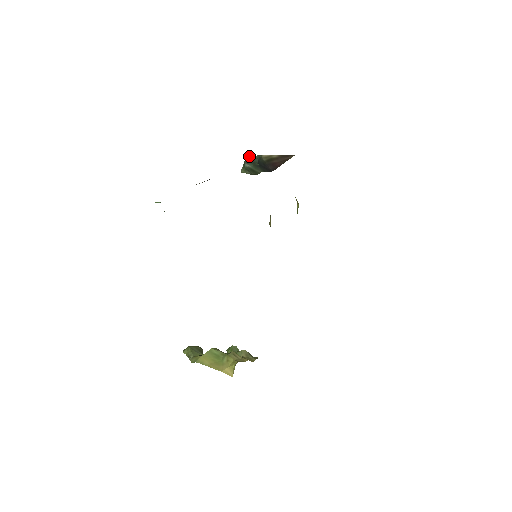
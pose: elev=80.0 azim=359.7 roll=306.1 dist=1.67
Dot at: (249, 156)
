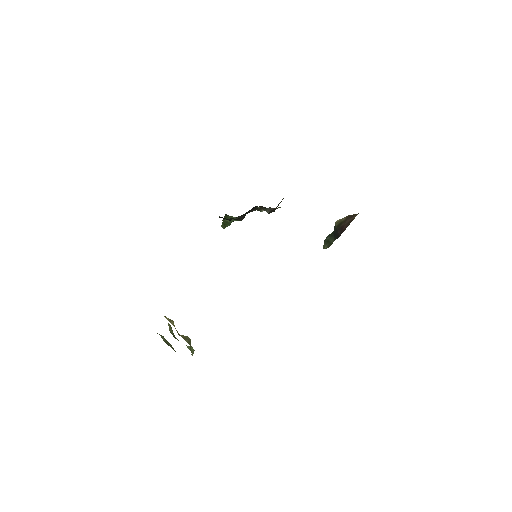
Dot at: occluded
